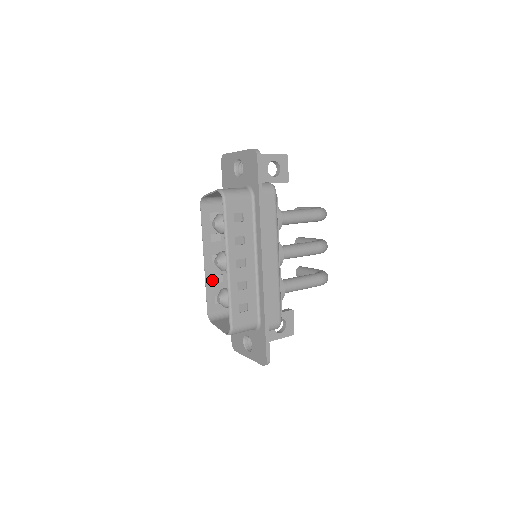
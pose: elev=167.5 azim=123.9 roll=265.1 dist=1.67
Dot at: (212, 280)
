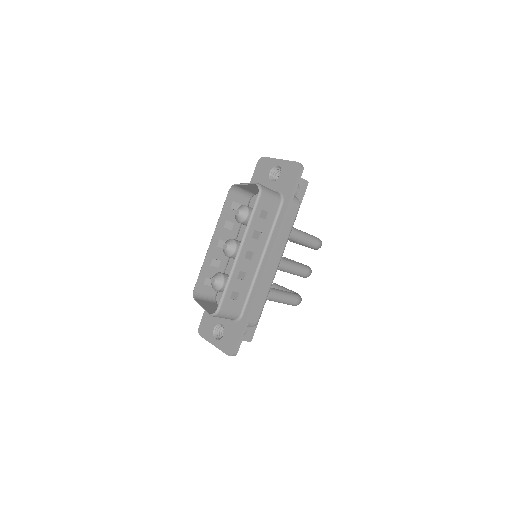
Dot at: (210, 262)
